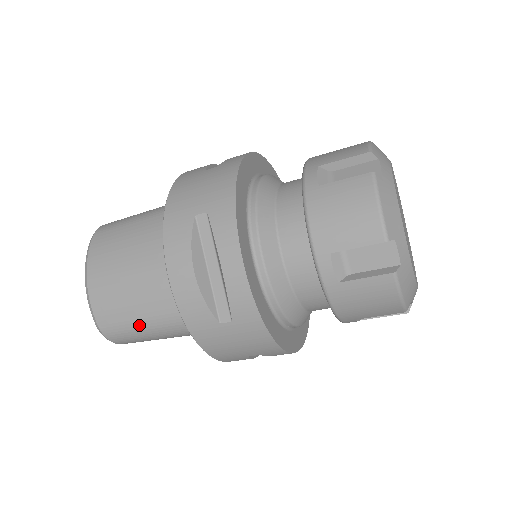
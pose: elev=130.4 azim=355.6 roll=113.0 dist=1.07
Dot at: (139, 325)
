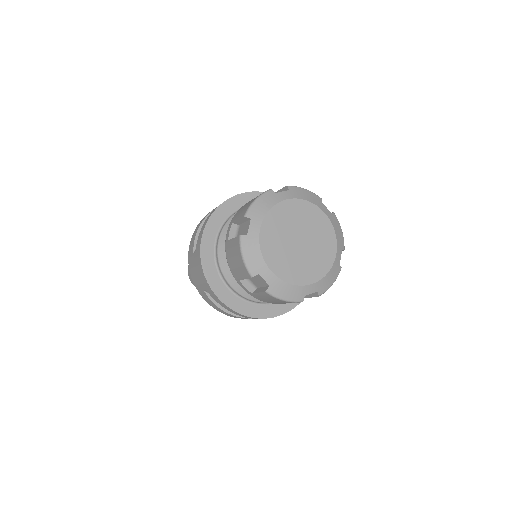
Dot at: occluded
